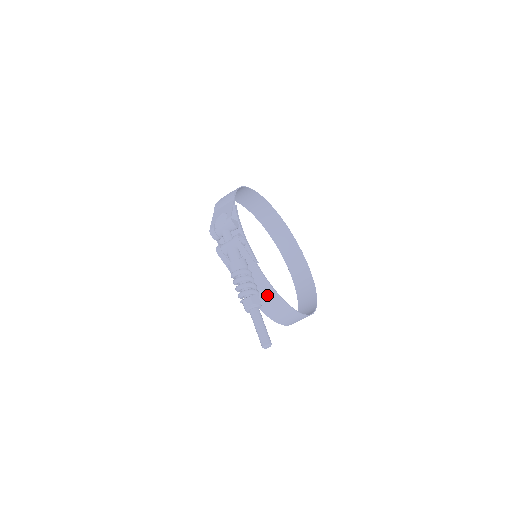
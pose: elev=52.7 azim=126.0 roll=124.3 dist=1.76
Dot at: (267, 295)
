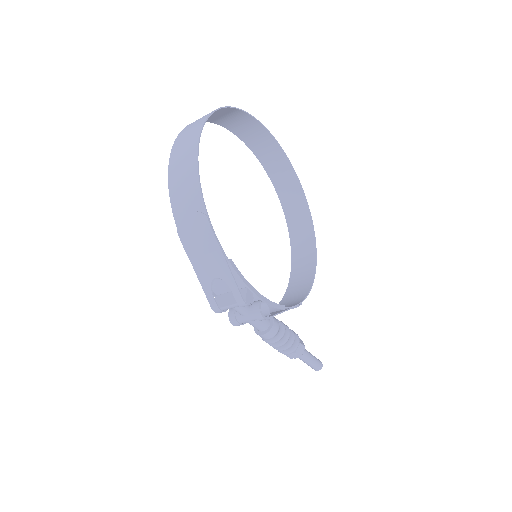
Dot at: occluded
